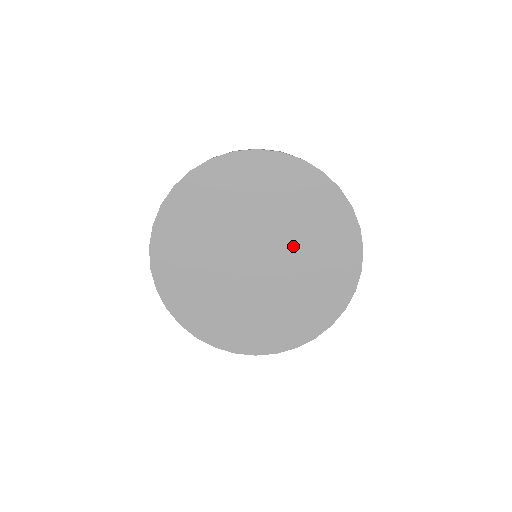
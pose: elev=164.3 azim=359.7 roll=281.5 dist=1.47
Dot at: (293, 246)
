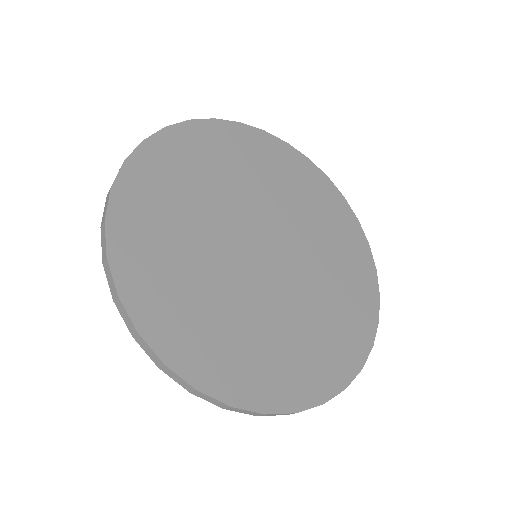
Dot at: (309, 276)
